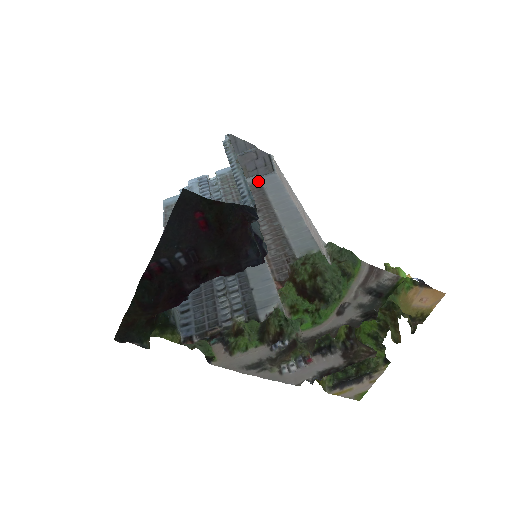
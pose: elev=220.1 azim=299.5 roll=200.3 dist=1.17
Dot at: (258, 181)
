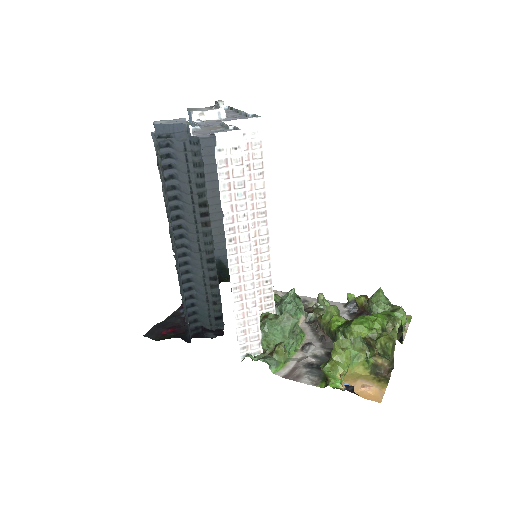
Dot at: occluded
